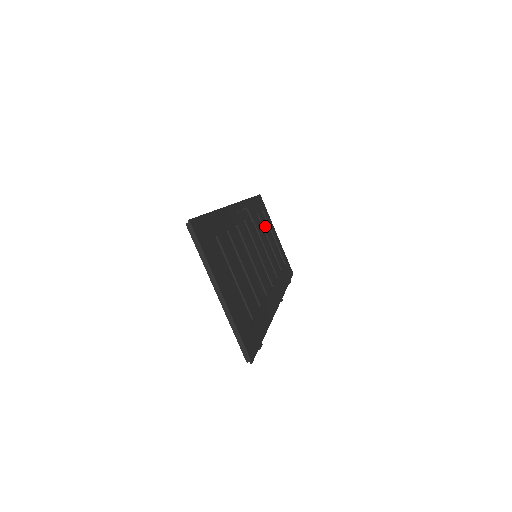
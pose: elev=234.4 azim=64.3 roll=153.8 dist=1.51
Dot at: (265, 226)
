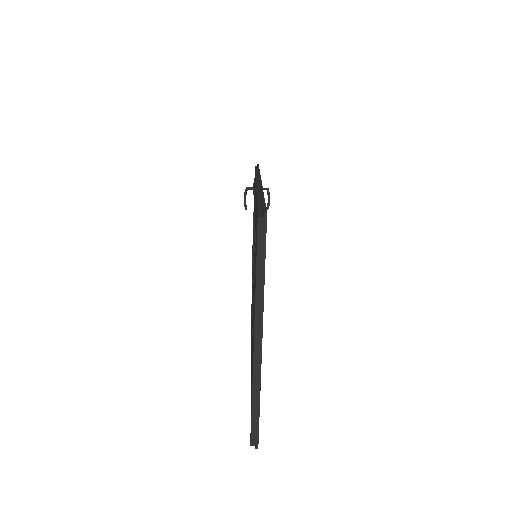
Dot at: occluded
